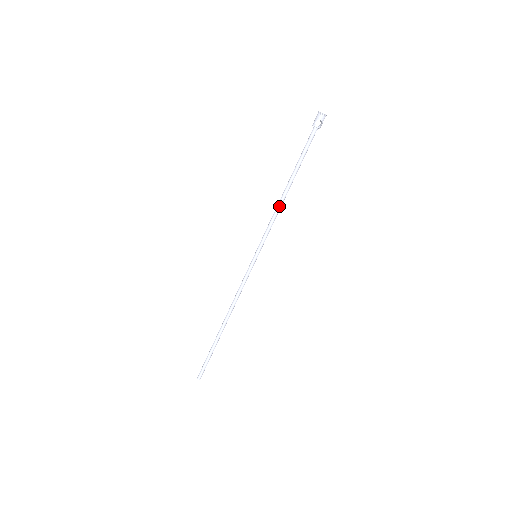
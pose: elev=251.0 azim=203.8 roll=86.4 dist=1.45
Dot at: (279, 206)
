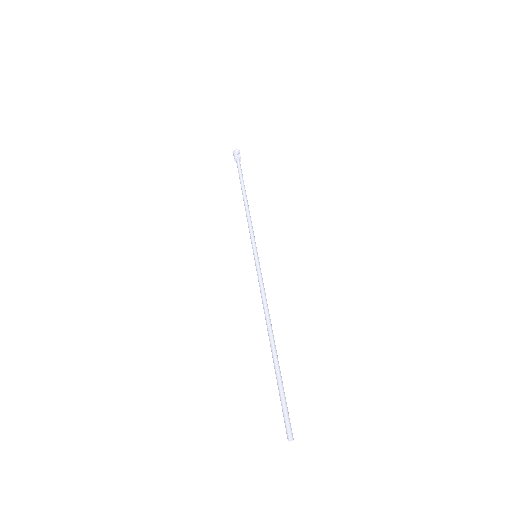
Dot at: (248, 210)
